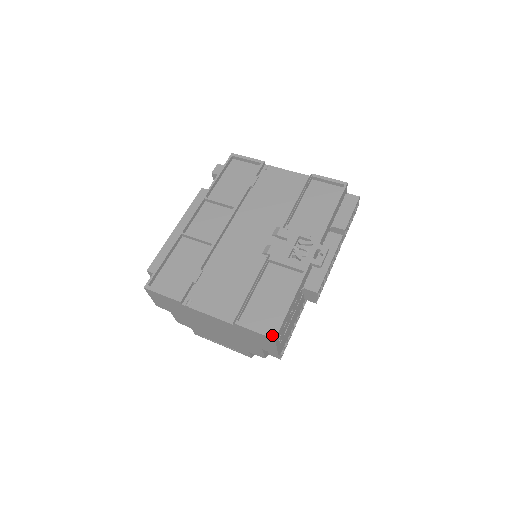
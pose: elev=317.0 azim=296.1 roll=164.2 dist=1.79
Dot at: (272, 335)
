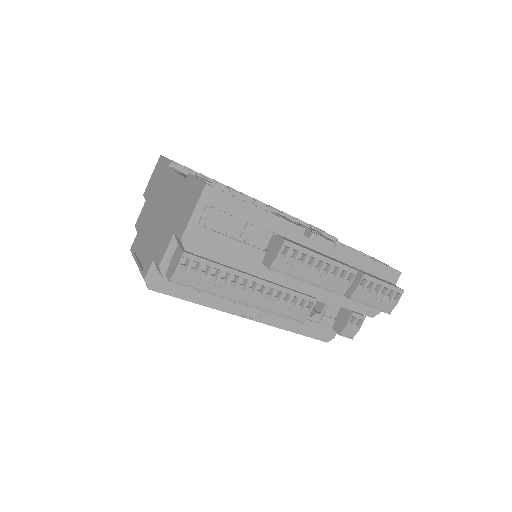
Dot at: (208, 184)
